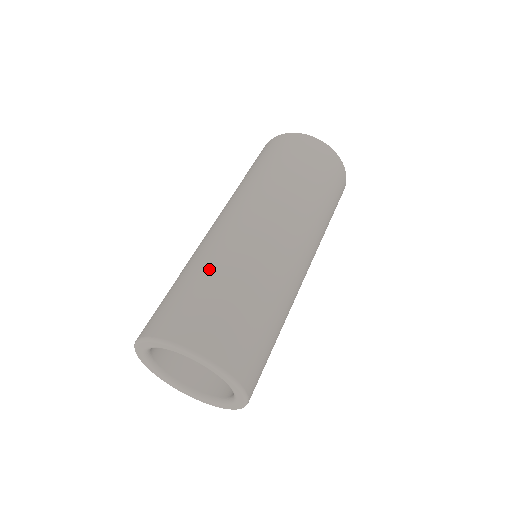
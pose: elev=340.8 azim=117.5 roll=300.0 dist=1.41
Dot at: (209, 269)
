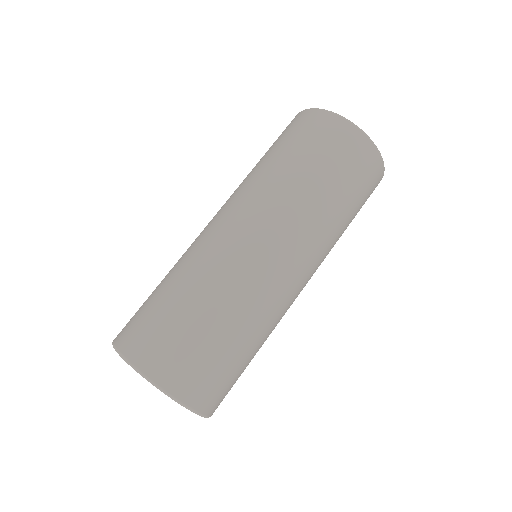
Dot at: (205, 300)
